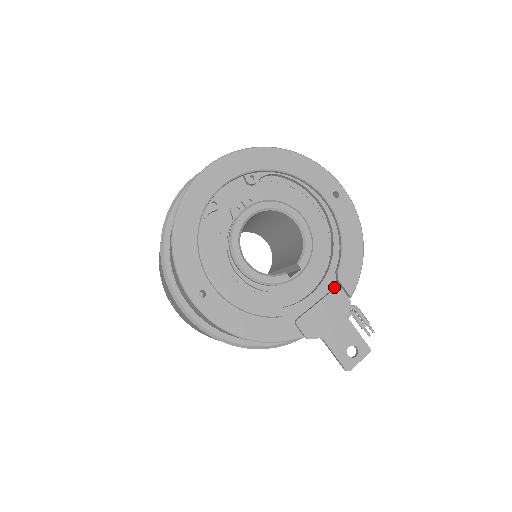
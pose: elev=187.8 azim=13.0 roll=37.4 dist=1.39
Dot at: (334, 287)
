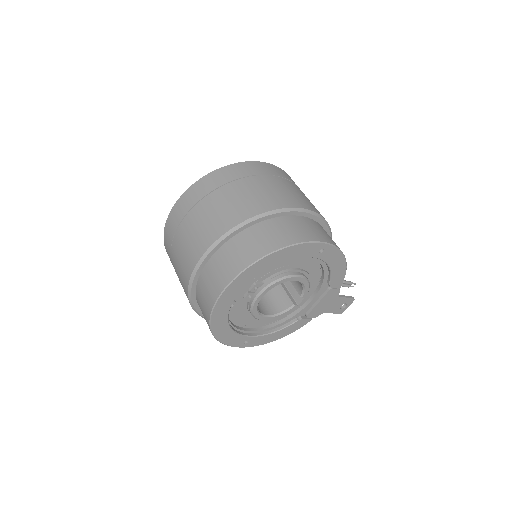
Dot at: (327, 288)
